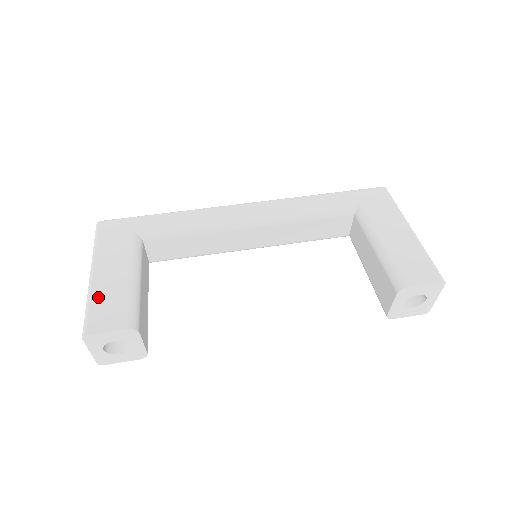
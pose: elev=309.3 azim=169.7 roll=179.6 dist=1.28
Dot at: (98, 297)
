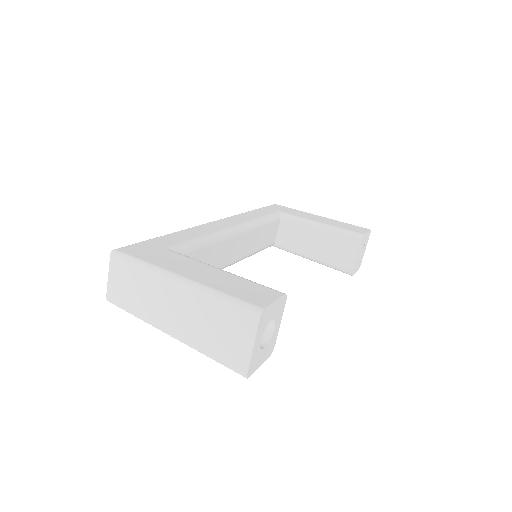
Dot at: (222, 287)
